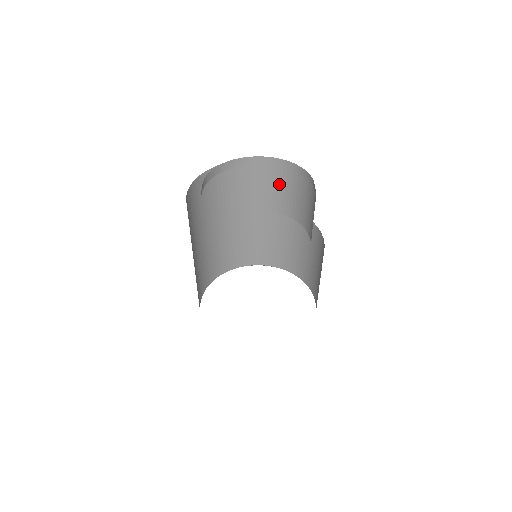
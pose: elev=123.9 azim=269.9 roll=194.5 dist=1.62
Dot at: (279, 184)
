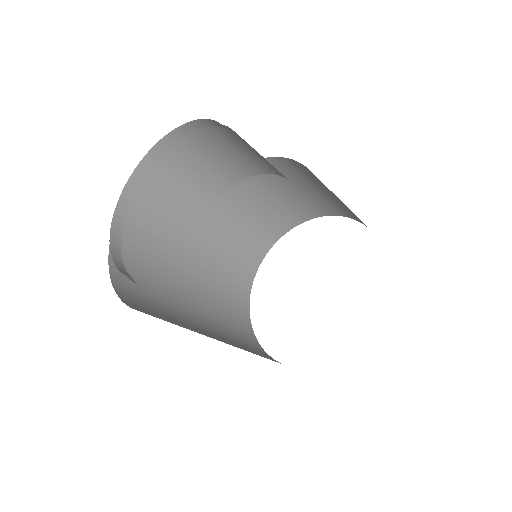
Dot at: (194, 163)
